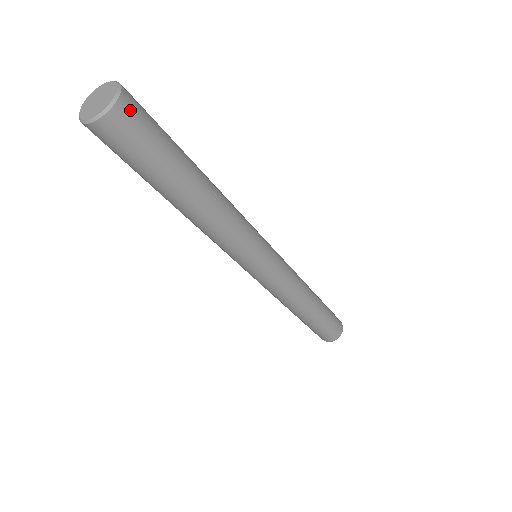
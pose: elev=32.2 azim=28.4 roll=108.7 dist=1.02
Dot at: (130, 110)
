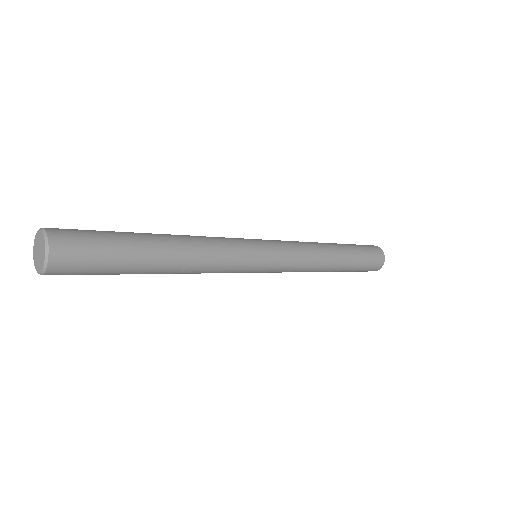
Dot at: (62, 267)
